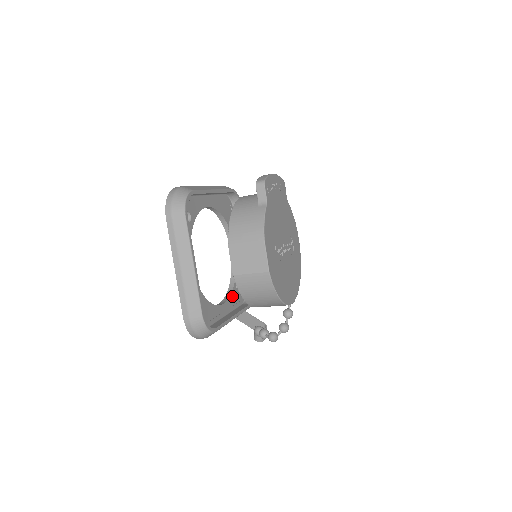
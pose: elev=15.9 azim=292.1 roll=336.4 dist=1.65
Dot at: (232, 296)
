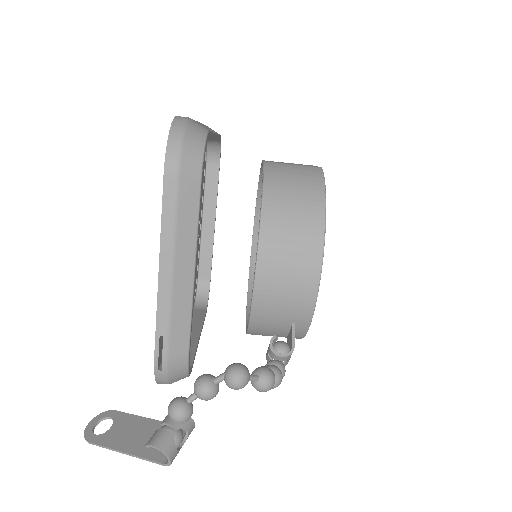
Dot at: occluded
